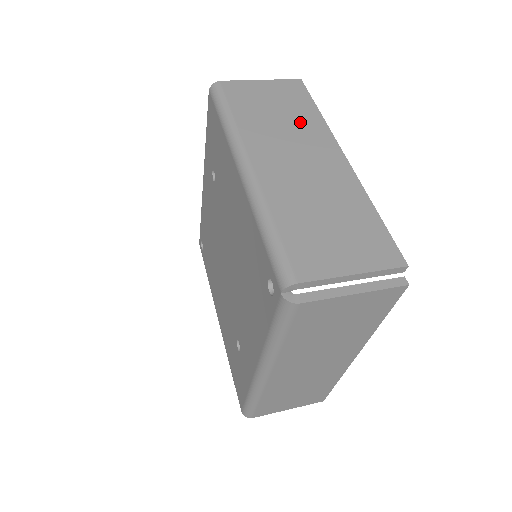
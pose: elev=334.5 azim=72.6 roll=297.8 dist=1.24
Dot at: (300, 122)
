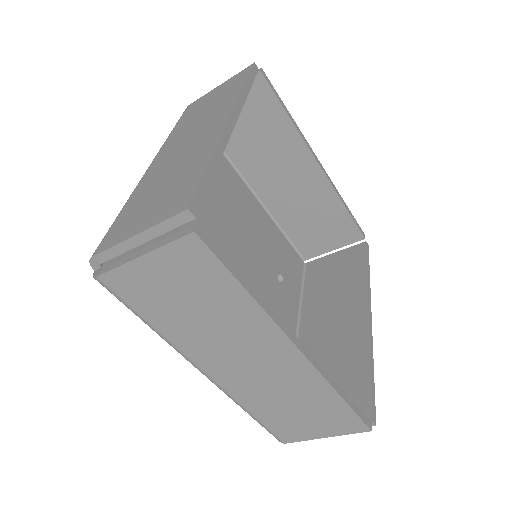
Dot at: occluded
